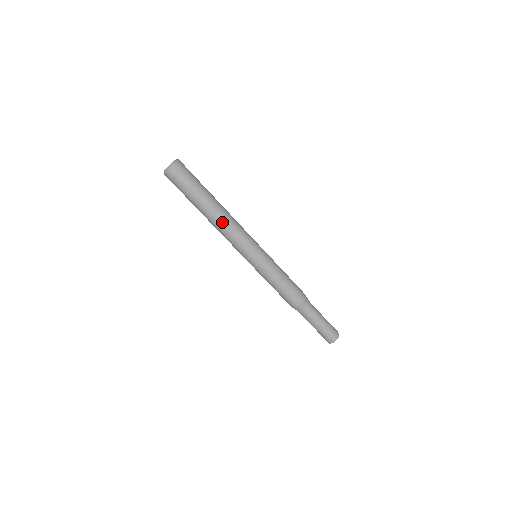
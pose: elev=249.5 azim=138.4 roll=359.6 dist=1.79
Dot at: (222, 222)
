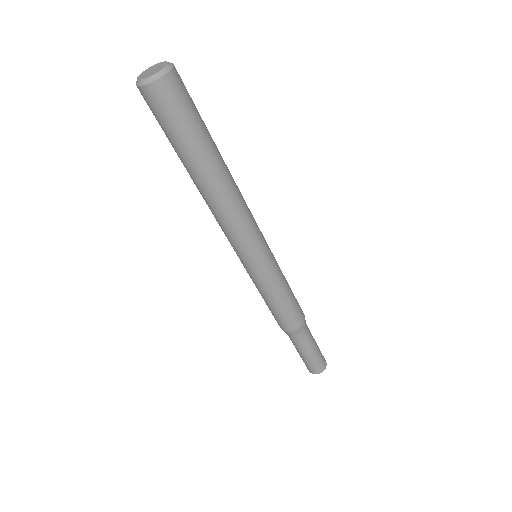
Dot at: (235, 193)
